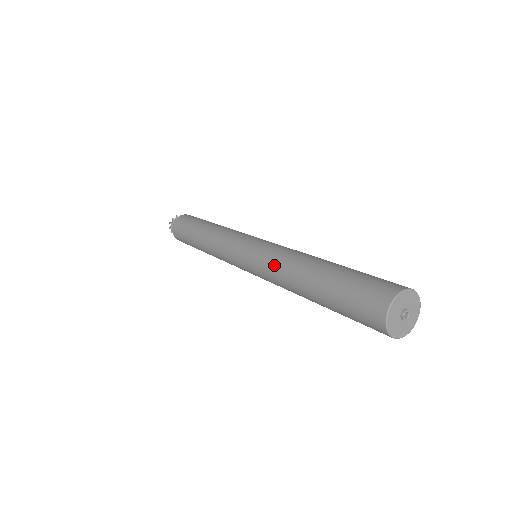
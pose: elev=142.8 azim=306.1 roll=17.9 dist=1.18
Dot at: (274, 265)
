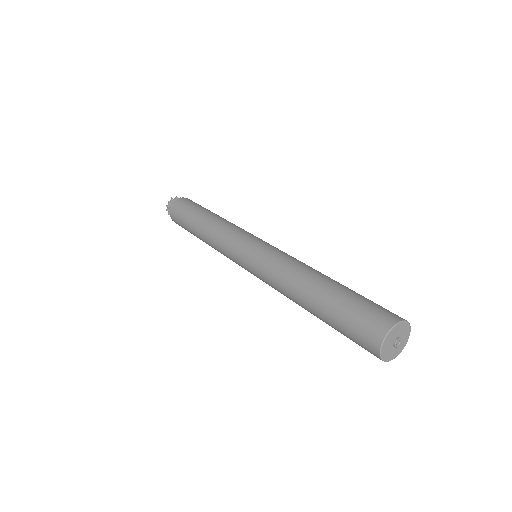
Dot at: (275, 277)
